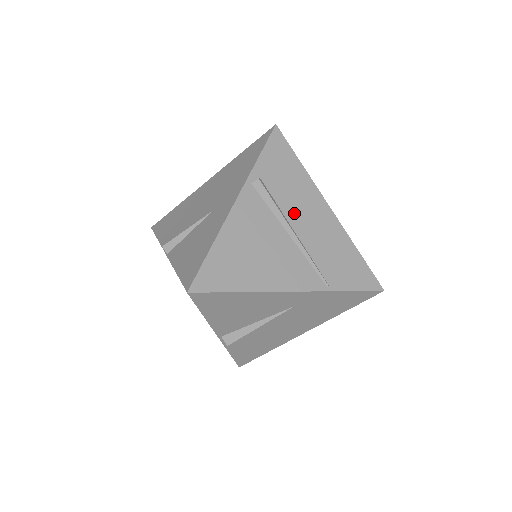
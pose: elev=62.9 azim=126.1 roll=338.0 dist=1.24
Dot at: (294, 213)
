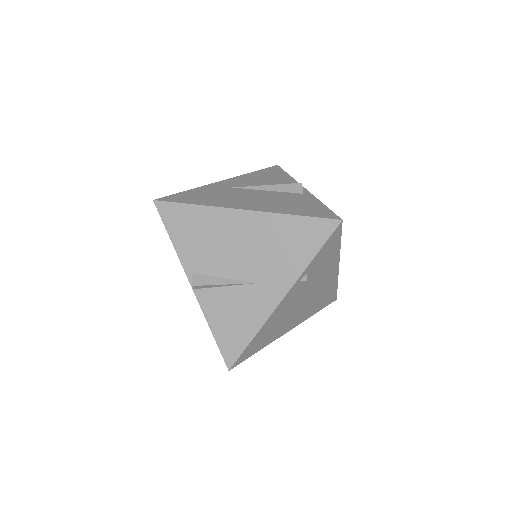
Dot at: (315, 285)
